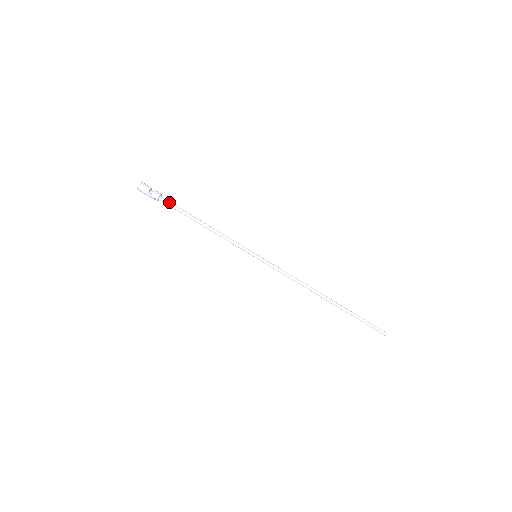
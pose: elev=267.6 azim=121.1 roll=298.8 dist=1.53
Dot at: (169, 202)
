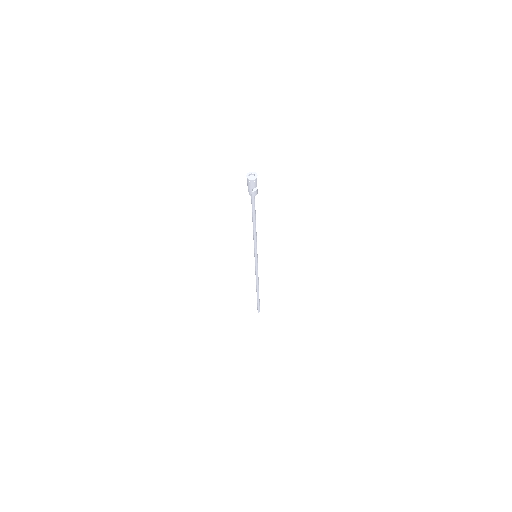
Dot at: occluded
